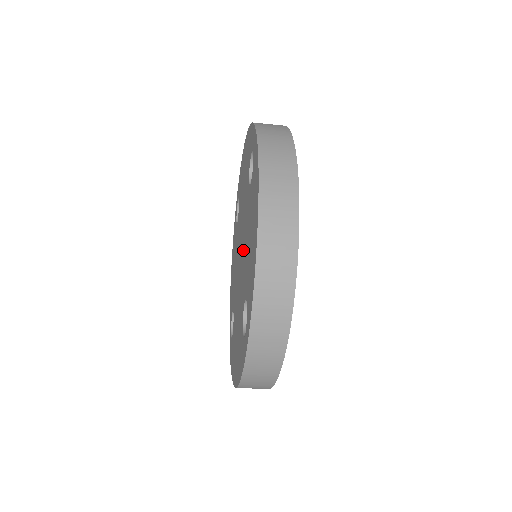
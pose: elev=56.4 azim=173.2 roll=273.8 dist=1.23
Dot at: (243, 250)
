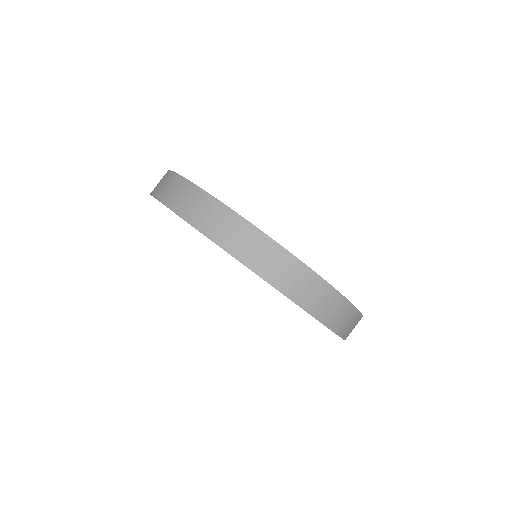
Dot at: occluded
